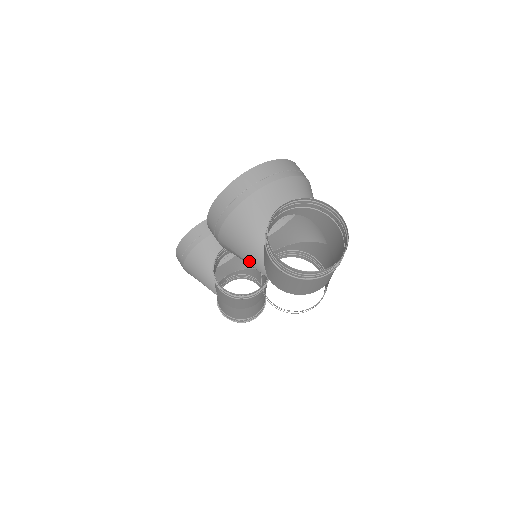
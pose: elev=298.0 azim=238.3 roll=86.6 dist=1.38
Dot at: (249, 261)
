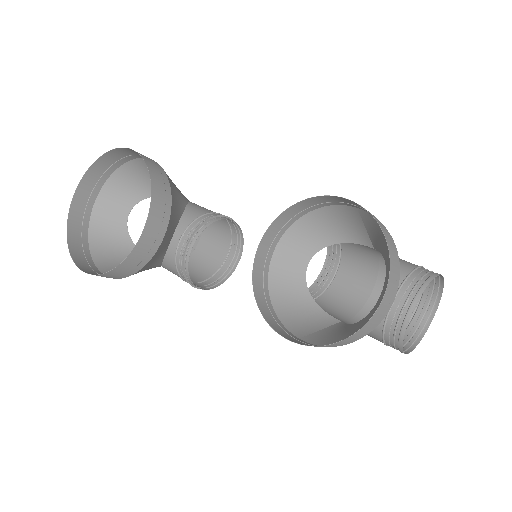
Dot at: (330, 329)
